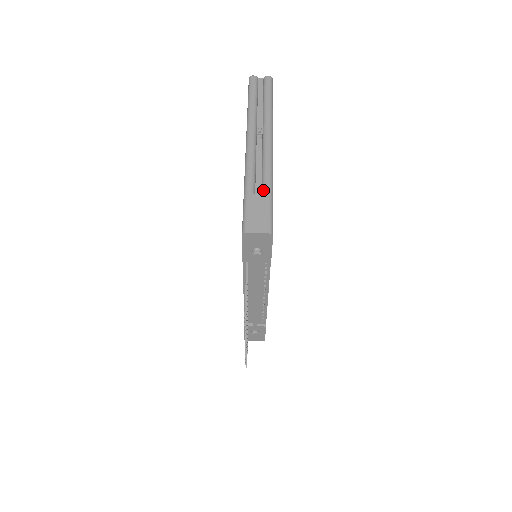
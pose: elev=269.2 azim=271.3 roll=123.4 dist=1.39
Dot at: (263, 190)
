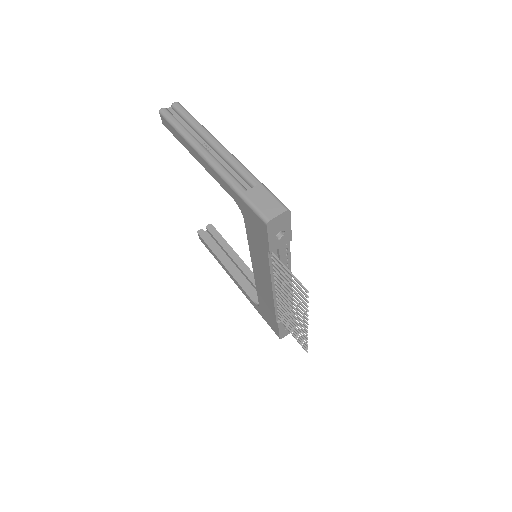
Dot at: (252, 184)
